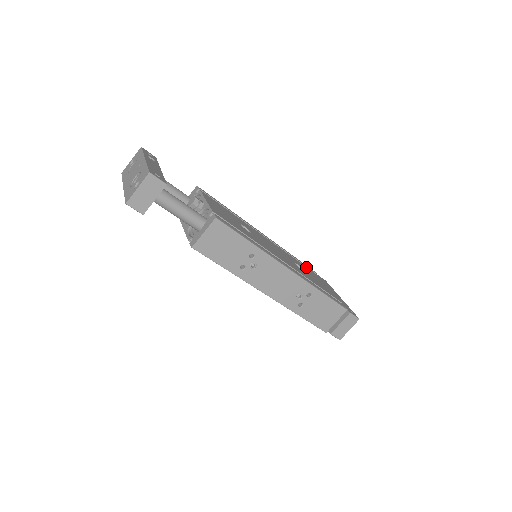
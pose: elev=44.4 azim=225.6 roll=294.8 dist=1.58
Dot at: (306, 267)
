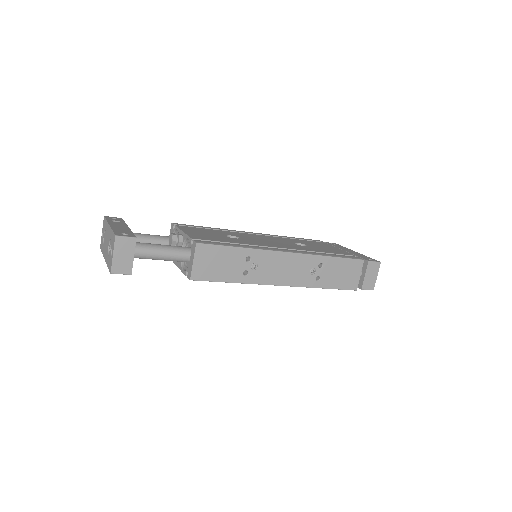
Dot at: (309, 241)
